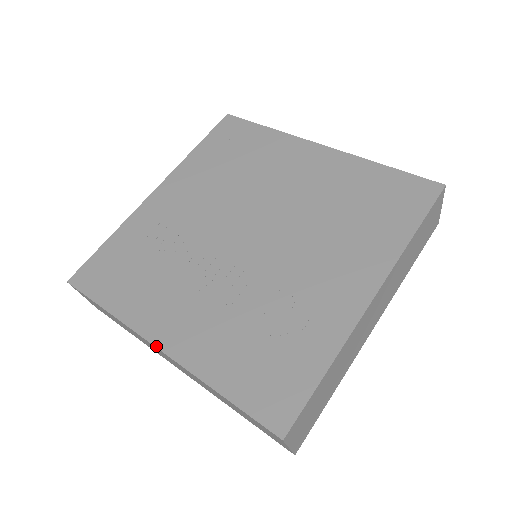
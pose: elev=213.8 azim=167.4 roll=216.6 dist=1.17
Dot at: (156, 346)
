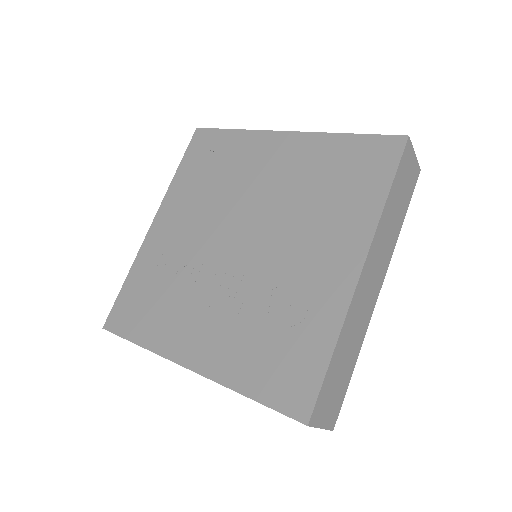
Dot at: (185, 367)
